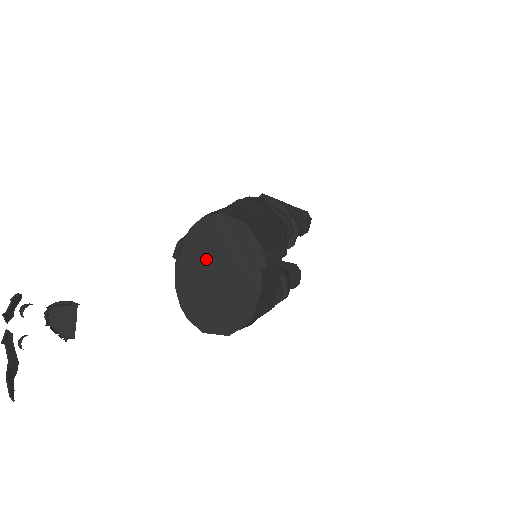
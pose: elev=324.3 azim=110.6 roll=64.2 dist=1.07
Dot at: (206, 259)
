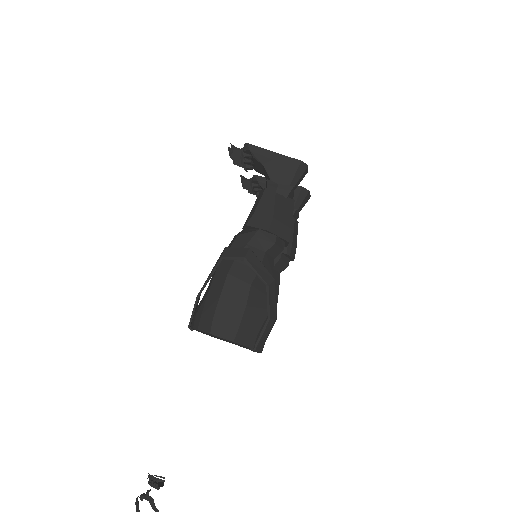
Dot at: occluded
